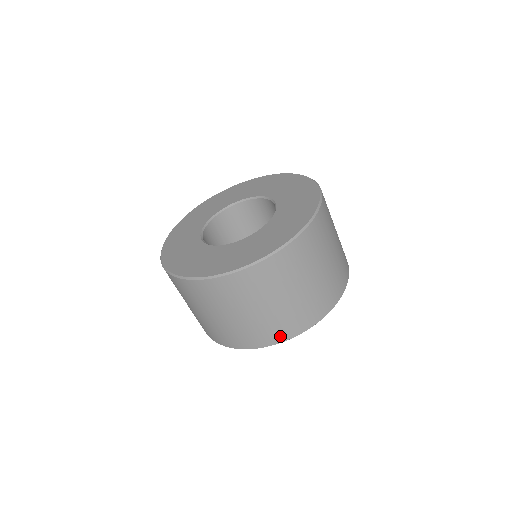
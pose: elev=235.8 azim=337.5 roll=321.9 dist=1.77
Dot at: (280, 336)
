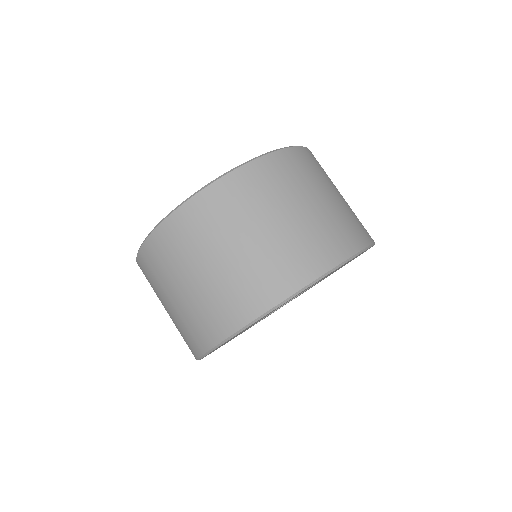
Dot at: (265, 298)
